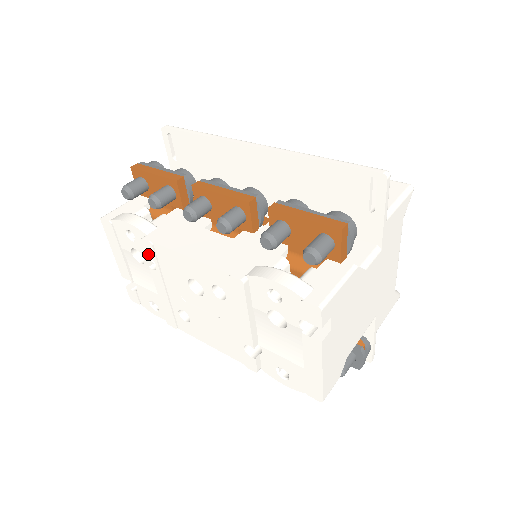
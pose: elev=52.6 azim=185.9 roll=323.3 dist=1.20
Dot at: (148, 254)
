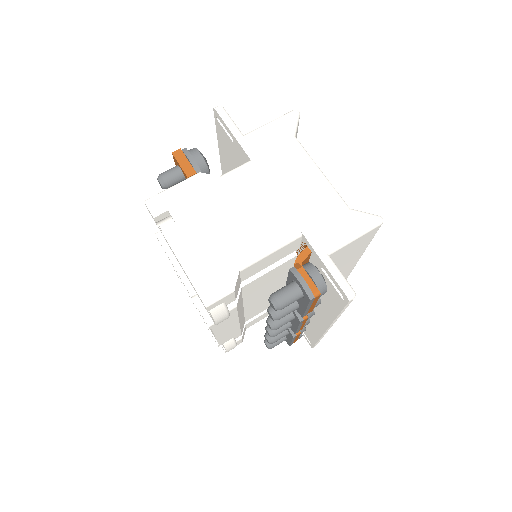
Dot at: occluded
